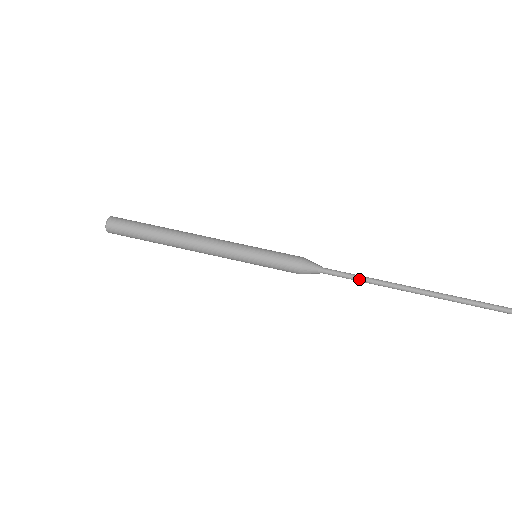
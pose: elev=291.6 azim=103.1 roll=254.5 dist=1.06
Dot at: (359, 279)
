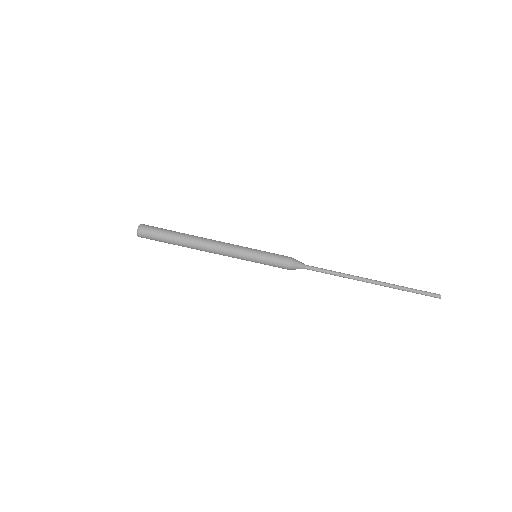
Dot at: (331, 274)
